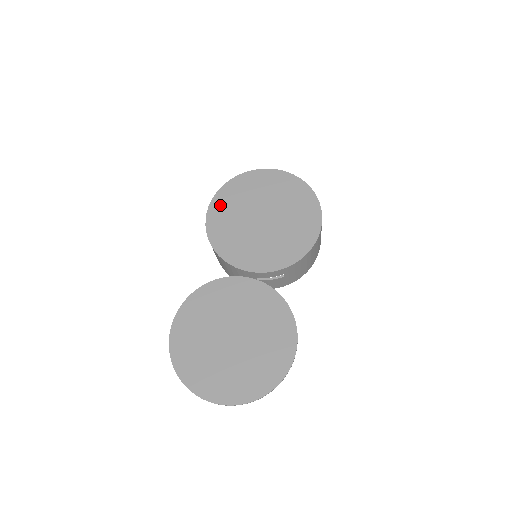
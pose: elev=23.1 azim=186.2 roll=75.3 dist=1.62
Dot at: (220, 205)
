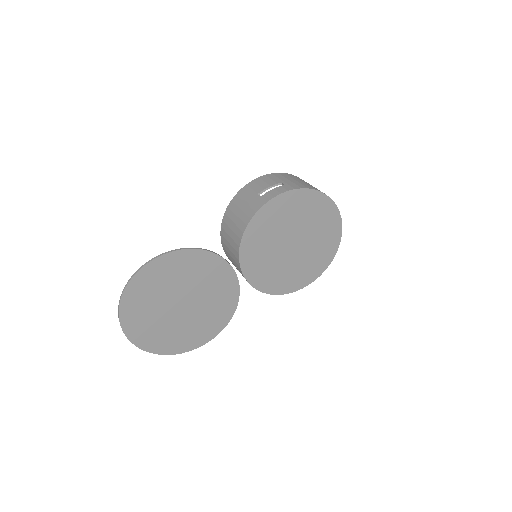
Dot at: (288, 202)
